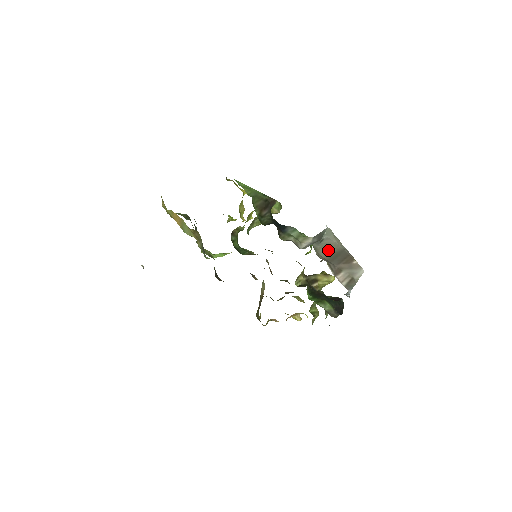
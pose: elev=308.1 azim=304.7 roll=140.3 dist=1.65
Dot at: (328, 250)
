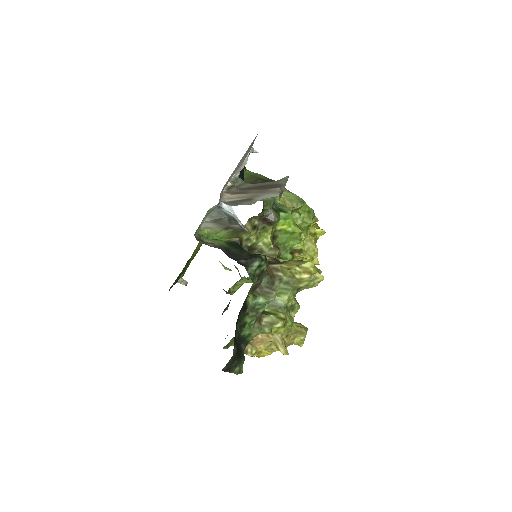
Dot at: (257, 185)
